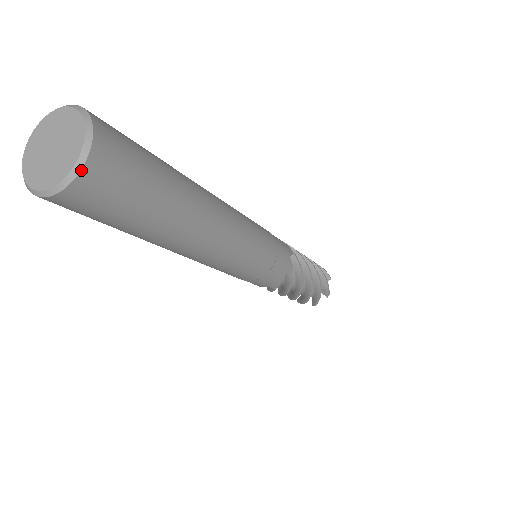
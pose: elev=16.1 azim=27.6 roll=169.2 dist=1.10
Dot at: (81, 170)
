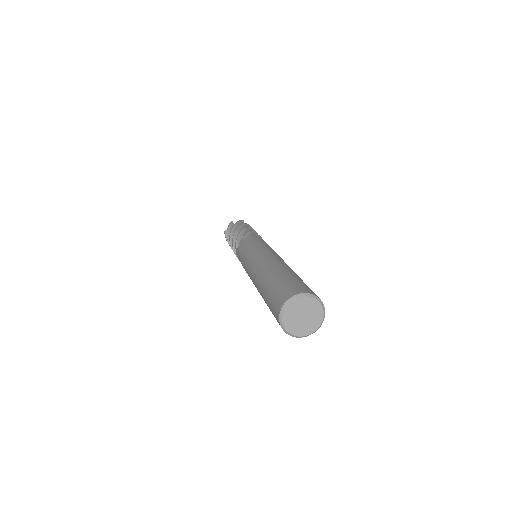
Dot at: occluded
